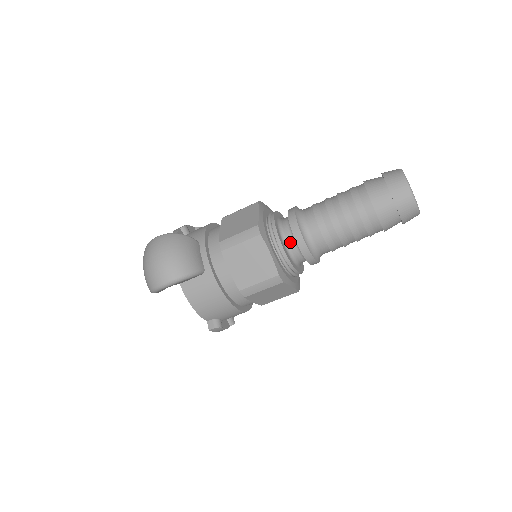
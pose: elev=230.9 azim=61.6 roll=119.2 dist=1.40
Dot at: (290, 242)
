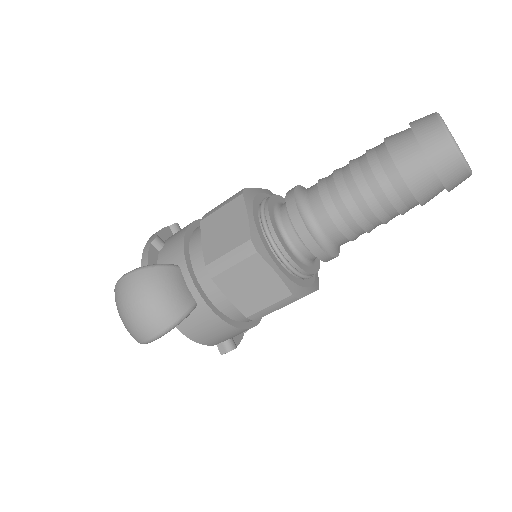
Dot at: (298, 245)
